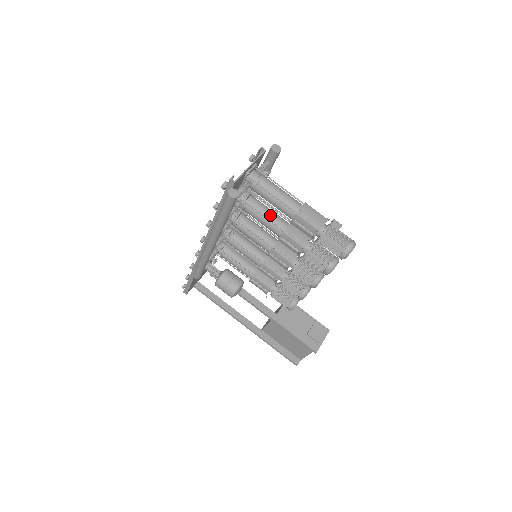
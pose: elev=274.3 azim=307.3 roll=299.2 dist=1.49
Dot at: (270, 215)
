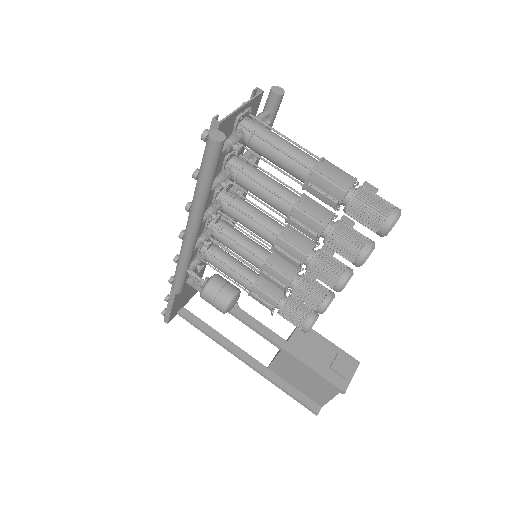
Dot at: (273, 185)
